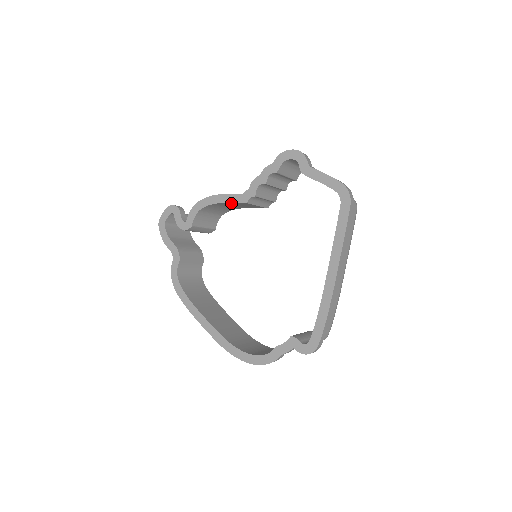
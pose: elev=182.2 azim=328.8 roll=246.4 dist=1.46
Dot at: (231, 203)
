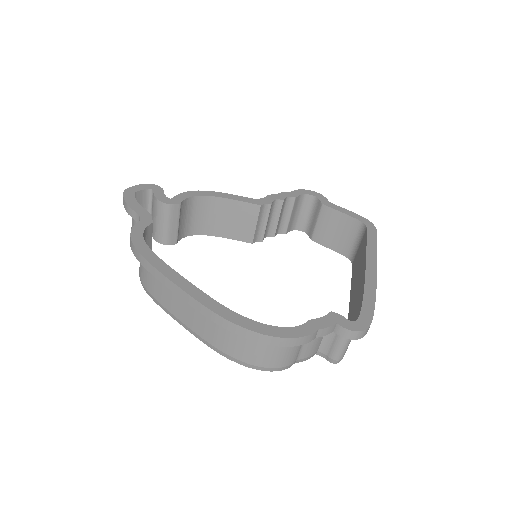
Dot at: (235, 205)
